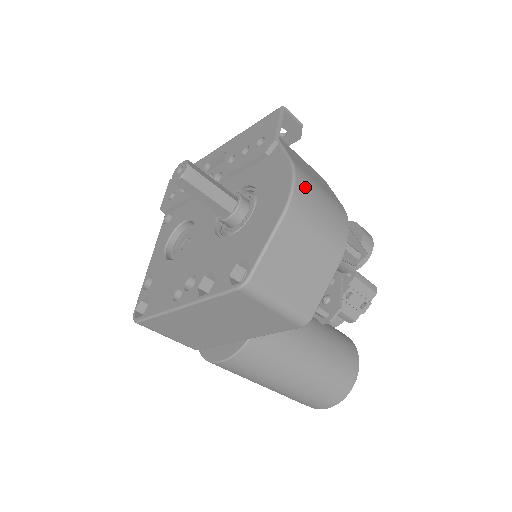
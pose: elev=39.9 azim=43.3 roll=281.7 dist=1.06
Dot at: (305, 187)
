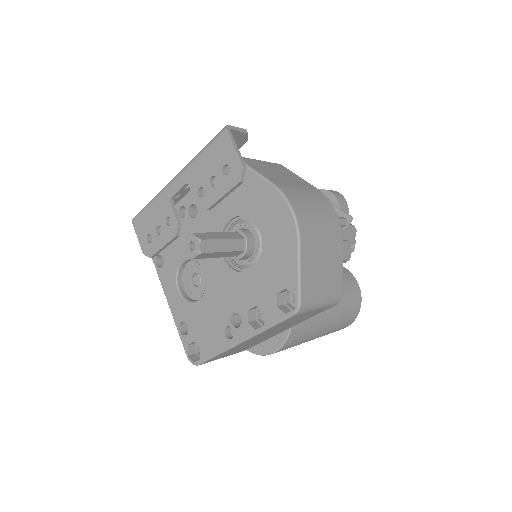
Dot at: (298, 203)
